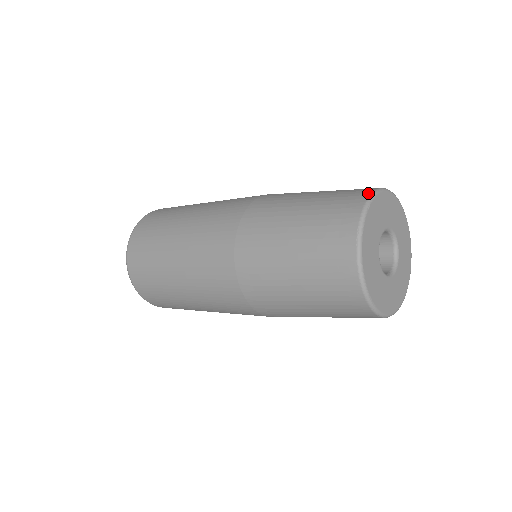
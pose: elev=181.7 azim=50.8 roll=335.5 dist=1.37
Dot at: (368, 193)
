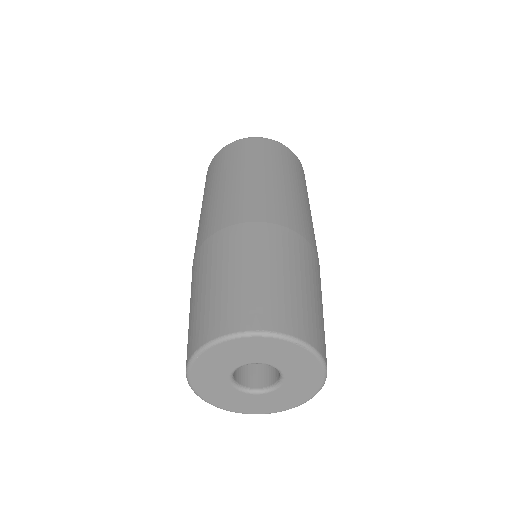
Dot at: (212, 337)
